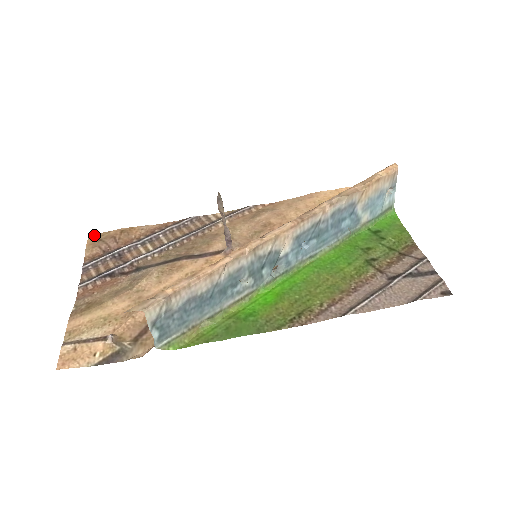
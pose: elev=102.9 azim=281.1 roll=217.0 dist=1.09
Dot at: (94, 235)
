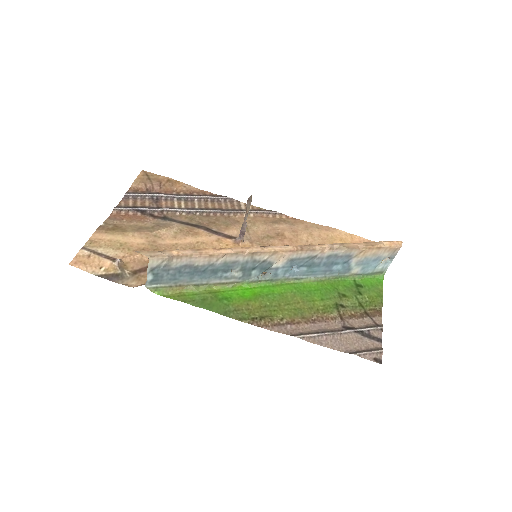
Dot at: (146, 172)
